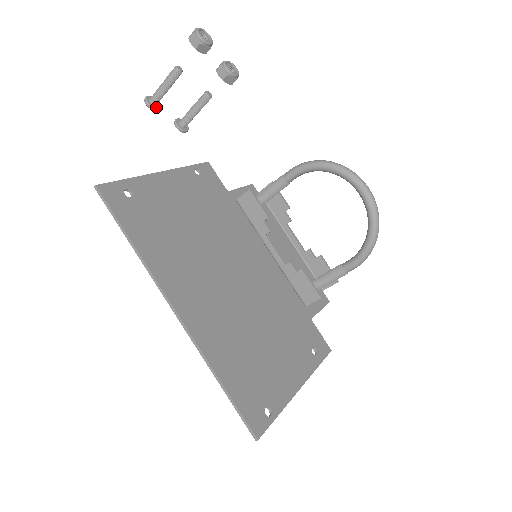
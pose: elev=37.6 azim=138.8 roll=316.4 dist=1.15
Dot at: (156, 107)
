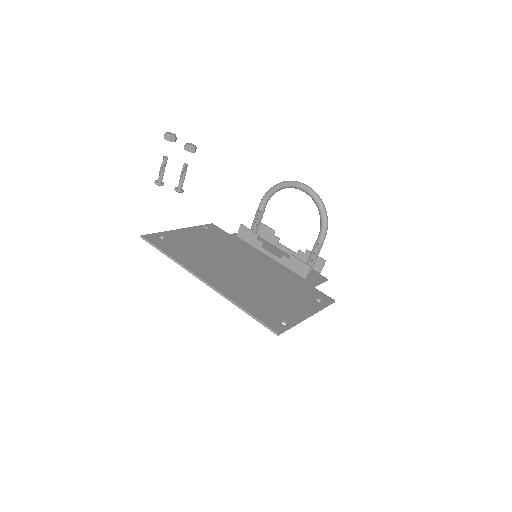
Dot at: (161, 183)
